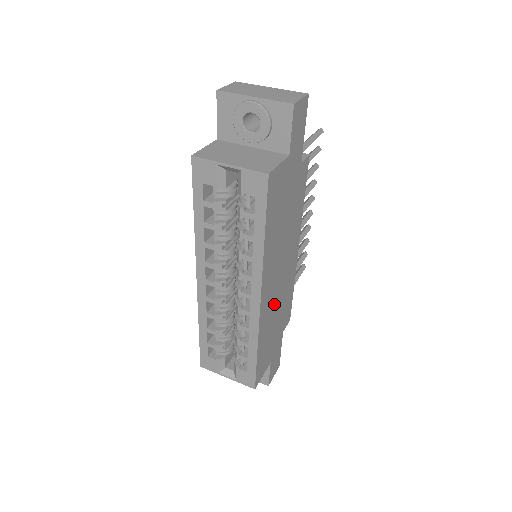
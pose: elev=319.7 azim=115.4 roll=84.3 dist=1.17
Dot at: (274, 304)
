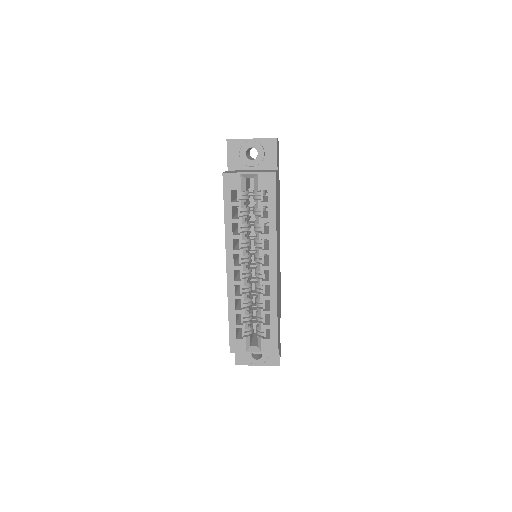
Dot at: (278, 283)
